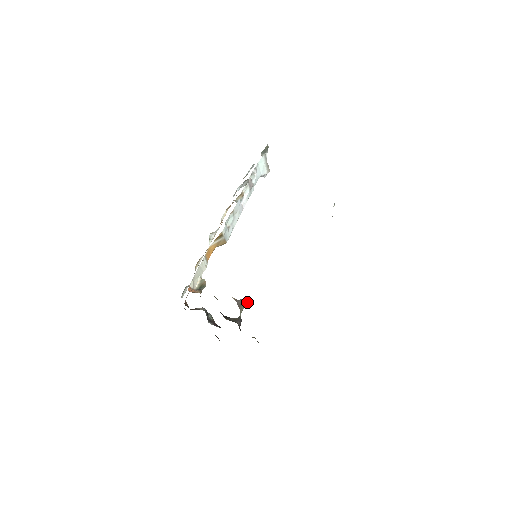
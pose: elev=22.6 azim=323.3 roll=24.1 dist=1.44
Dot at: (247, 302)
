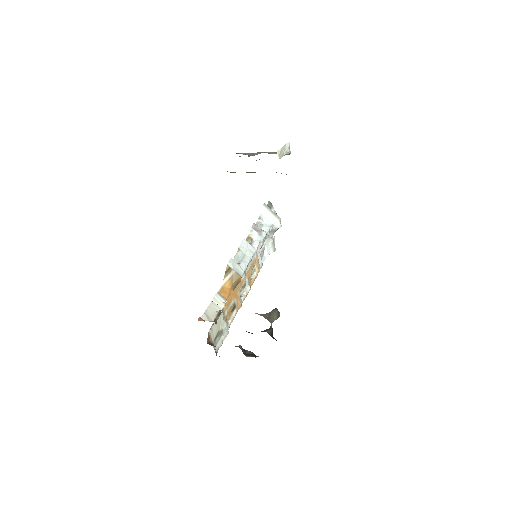
Dot at: (277, 313)
